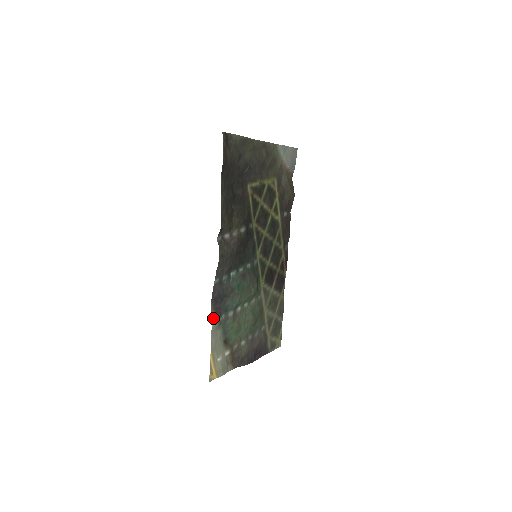
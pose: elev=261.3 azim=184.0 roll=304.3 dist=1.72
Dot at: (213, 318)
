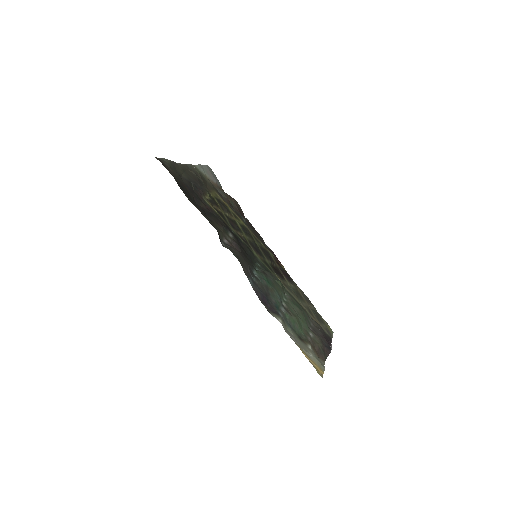
Dot at: (276, 318)
